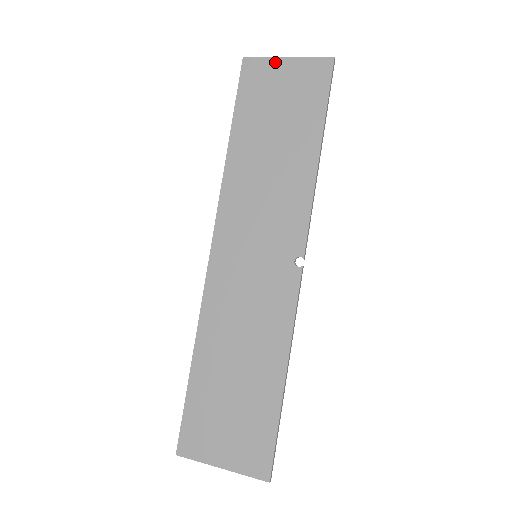
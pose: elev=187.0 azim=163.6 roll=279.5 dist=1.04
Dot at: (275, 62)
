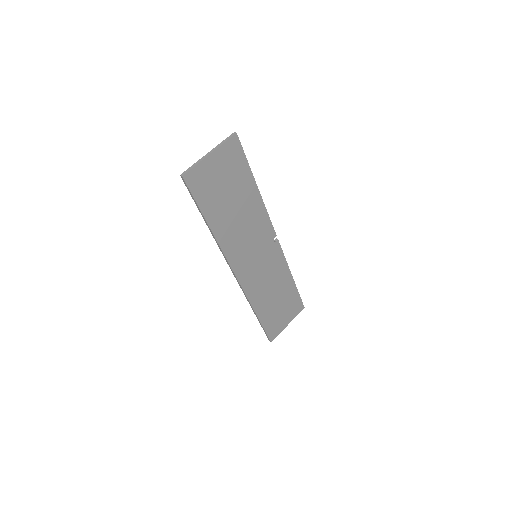
Dot at: (205, 163)
